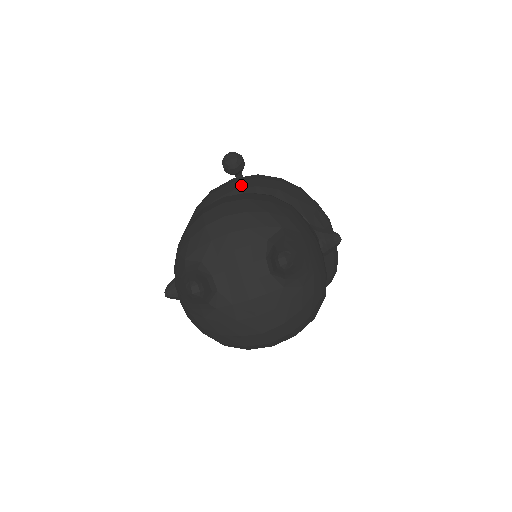
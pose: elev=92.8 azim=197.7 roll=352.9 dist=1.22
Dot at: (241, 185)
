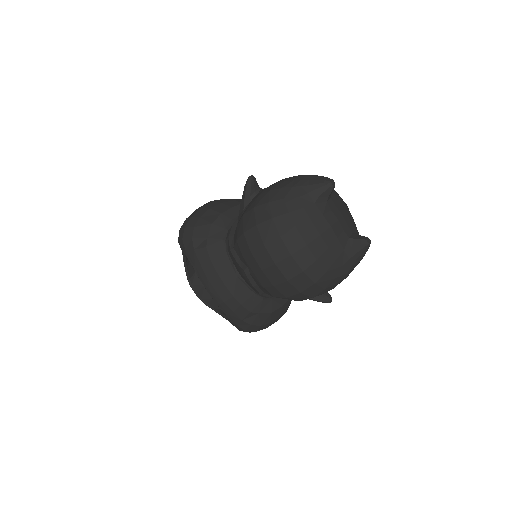
Dot at: occluded
